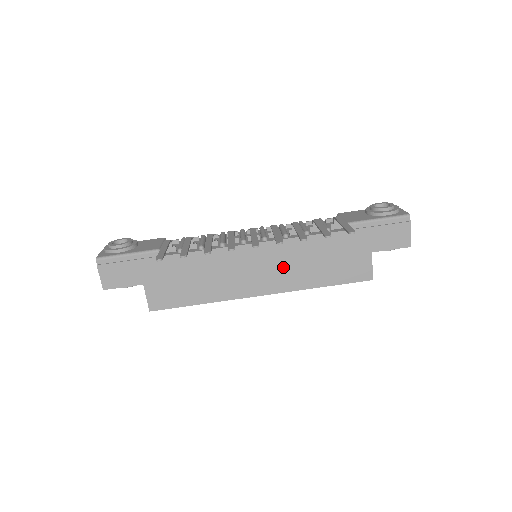
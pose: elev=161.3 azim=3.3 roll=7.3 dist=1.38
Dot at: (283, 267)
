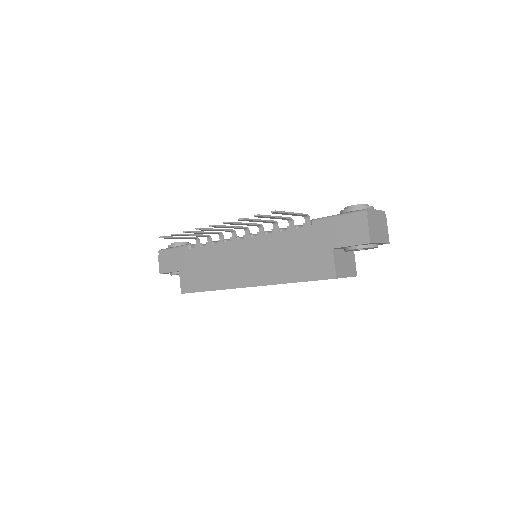
Dot at: (262, 261)
